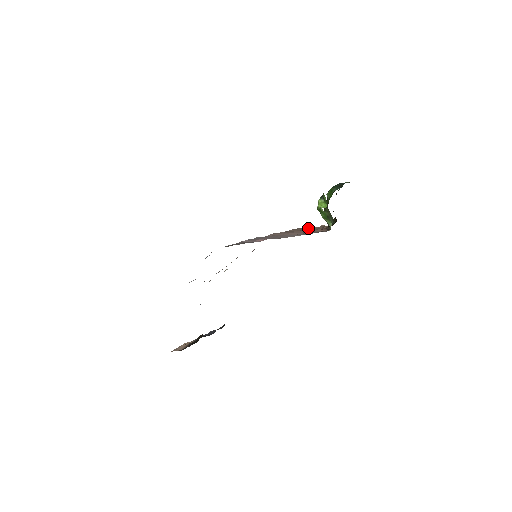
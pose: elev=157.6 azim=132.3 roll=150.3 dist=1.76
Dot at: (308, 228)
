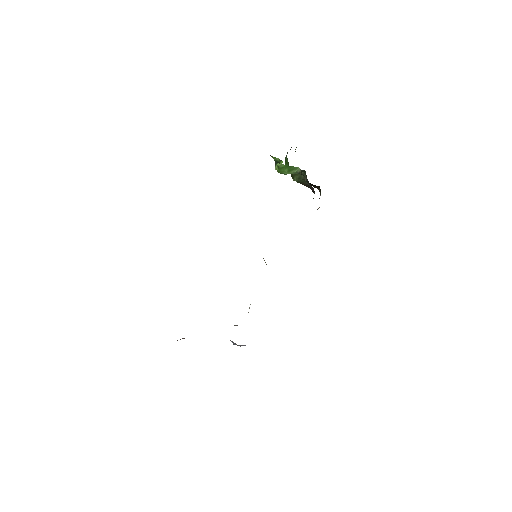
Dot at: occluded
